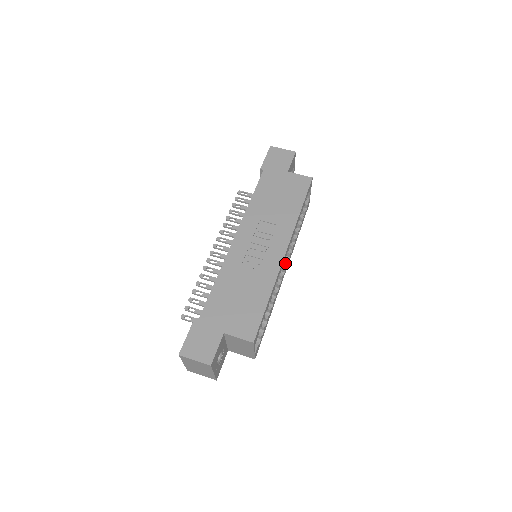
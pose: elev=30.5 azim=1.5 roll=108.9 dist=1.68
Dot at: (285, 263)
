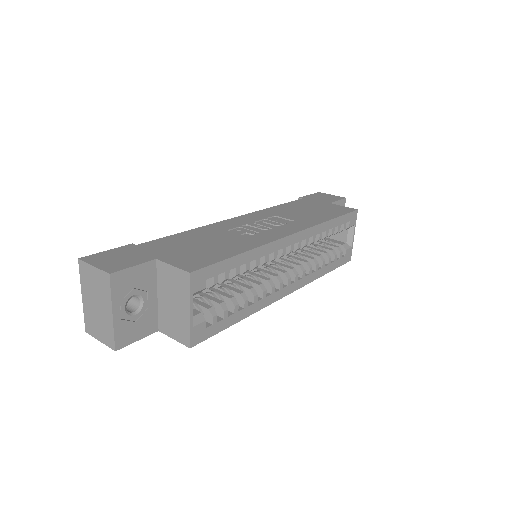
Dot at: (292, 279)
